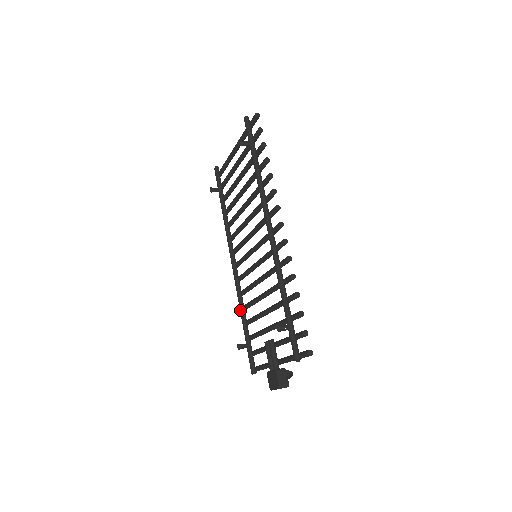
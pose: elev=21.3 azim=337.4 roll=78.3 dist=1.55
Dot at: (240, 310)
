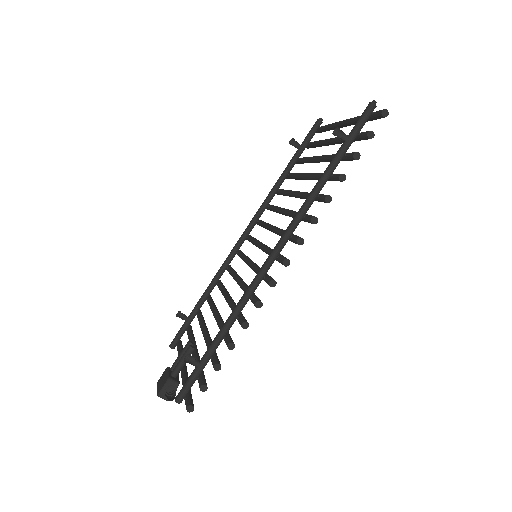
Dot at: (210, 283)
